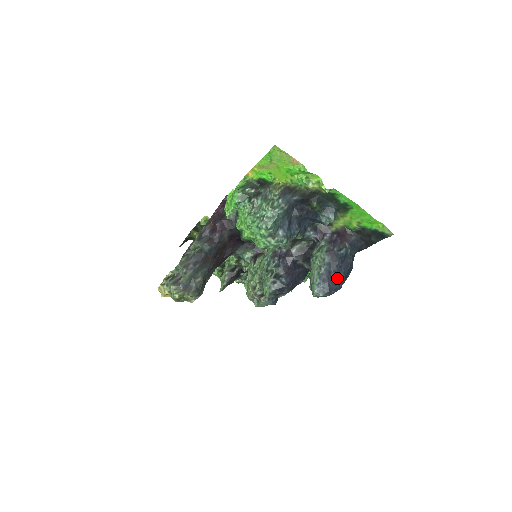
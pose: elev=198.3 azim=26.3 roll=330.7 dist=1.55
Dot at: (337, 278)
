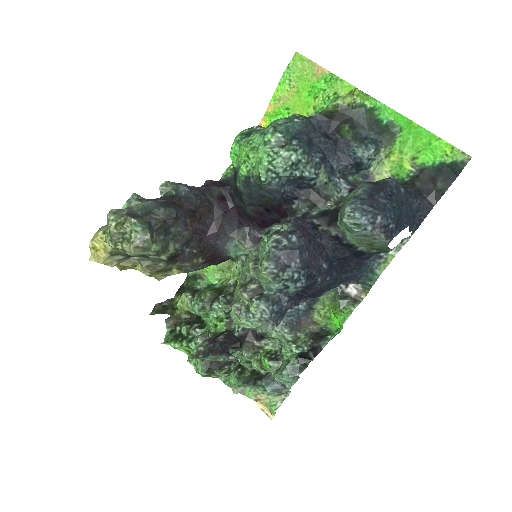
Dot at: (385, 204)
